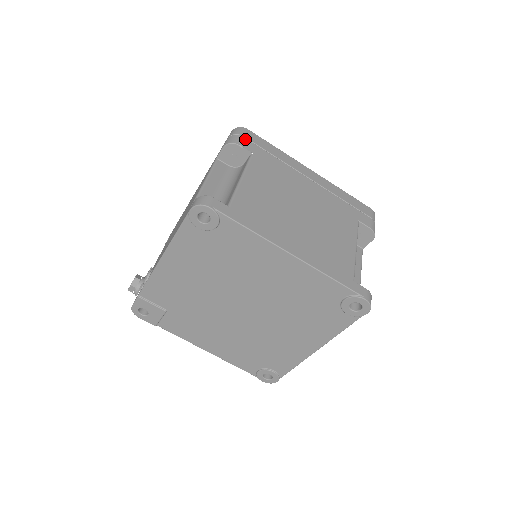
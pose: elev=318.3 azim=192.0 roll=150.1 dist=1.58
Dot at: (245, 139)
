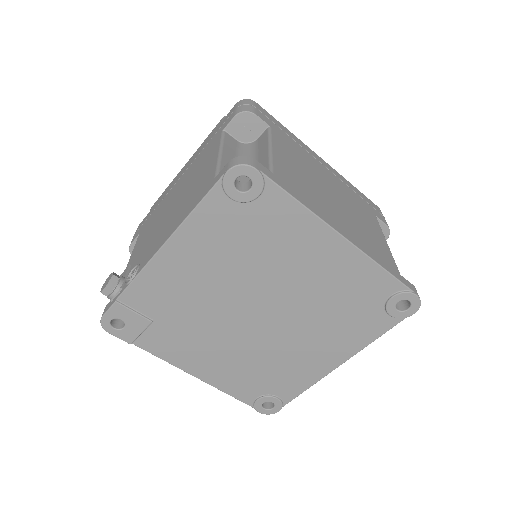
Dot at: (258, 111)
